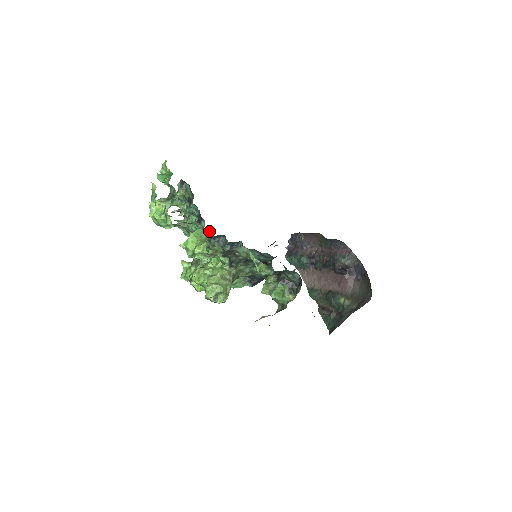
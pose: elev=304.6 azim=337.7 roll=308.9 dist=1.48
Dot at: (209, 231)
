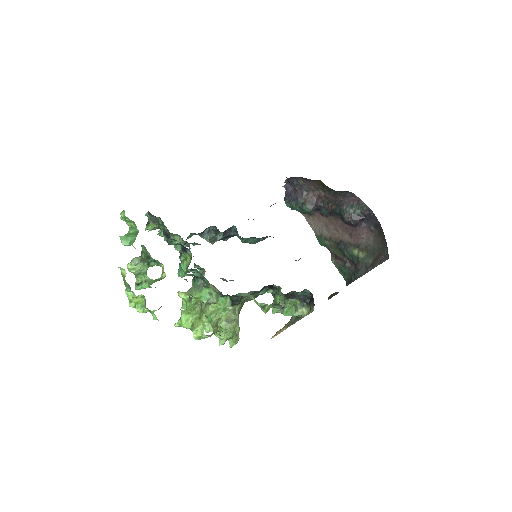
Dot at: occluded
